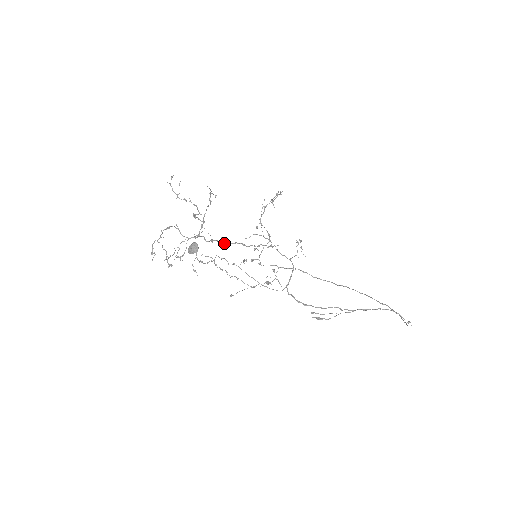
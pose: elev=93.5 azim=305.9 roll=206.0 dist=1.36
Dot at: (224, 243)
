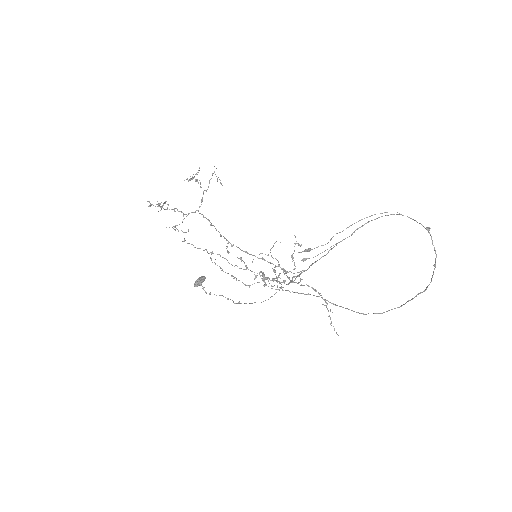
Dot at: (224, 238)
